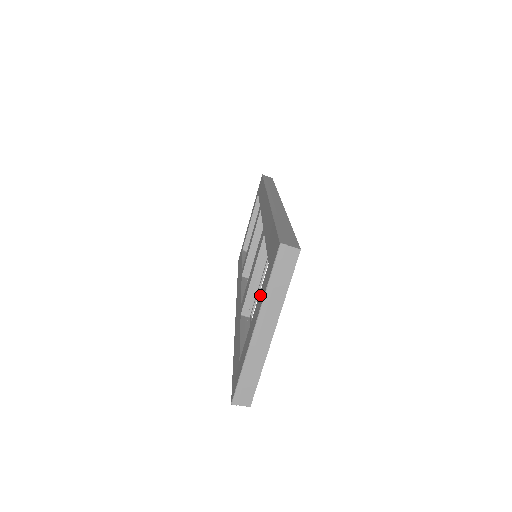
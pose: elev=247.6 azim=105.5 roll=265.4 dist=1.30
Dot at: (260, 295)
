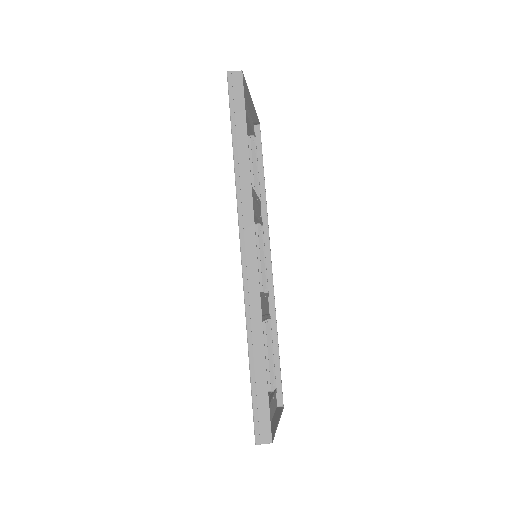
Dot at: occluded
